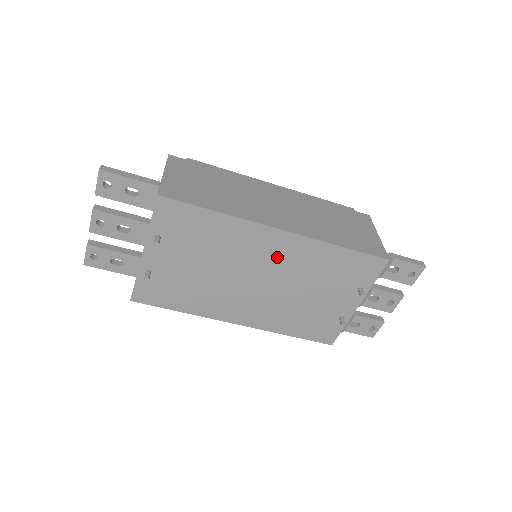
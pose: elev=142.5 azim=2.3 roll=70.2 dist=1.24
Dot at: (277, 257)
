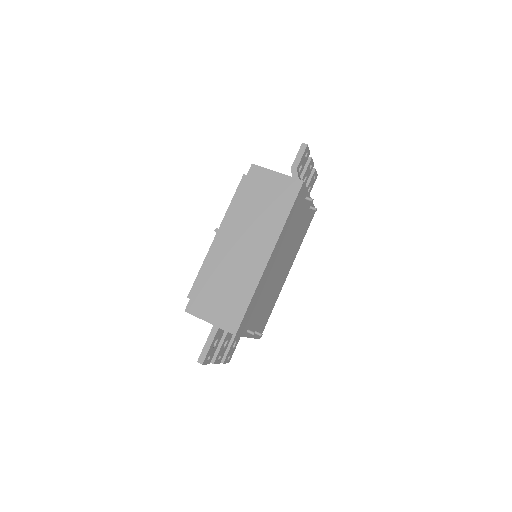
Dot at: (277, 256)
